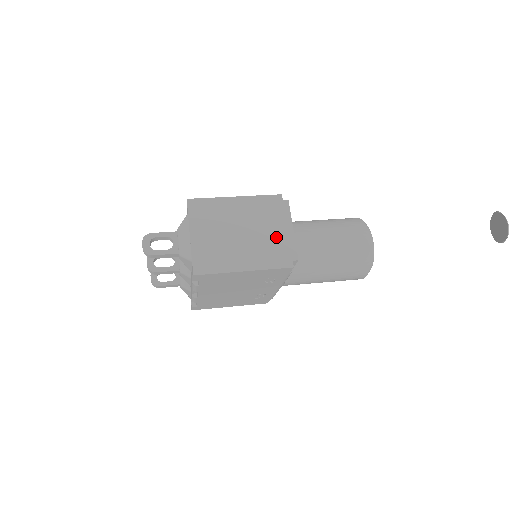
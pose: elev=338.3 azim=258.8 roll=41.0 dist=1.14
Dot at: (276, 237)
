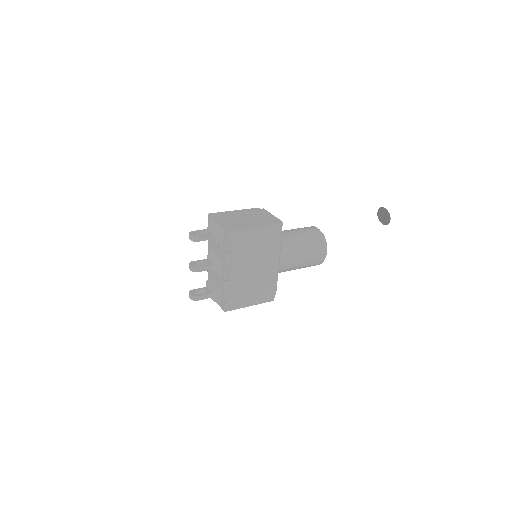
Dot at: (265, 218)
